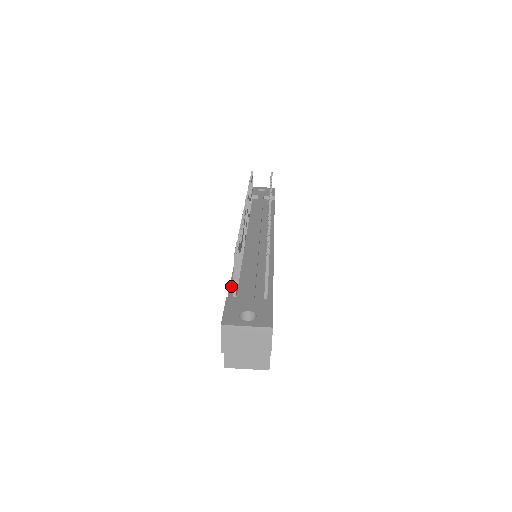
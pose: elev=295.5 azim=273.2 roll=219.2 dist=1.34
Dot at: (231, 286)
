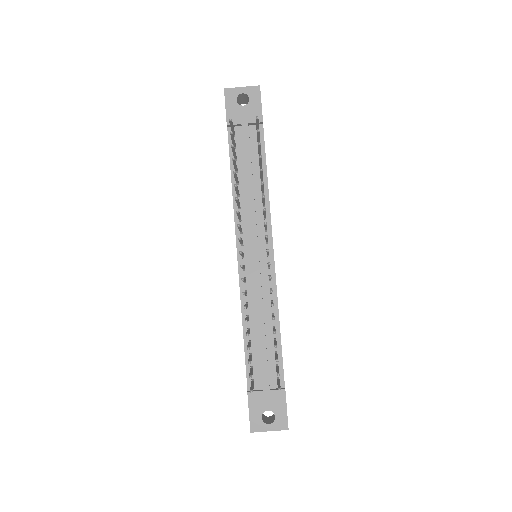
Dot at: (247, 364)
